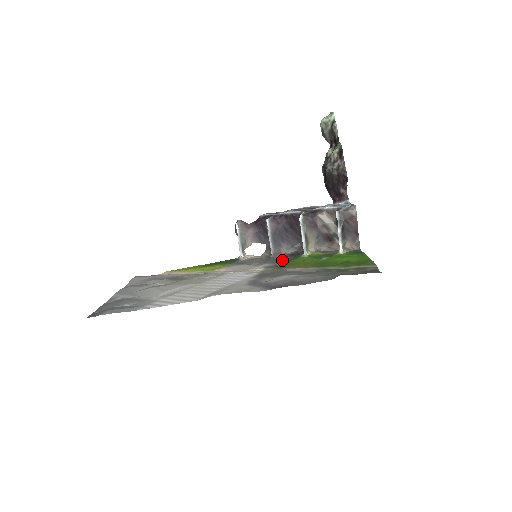
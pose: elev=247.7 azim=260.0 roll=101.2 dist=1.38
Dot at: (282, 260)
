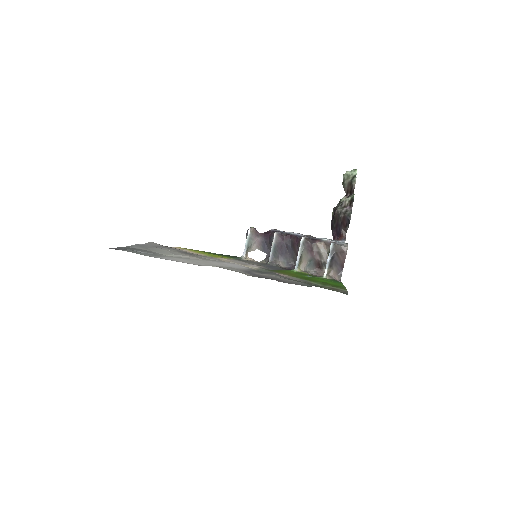
Dot at: (275, 268)
